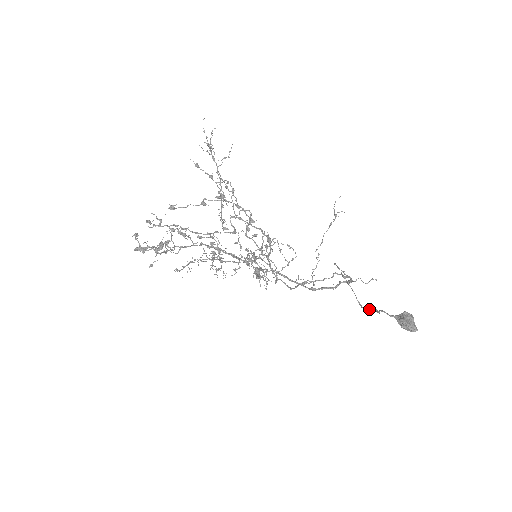
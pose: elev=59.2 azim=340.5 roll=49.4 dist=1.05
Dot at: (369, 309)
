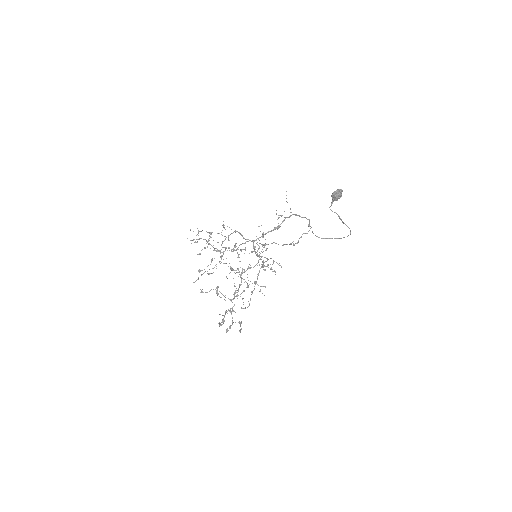
Dot at: occluded
